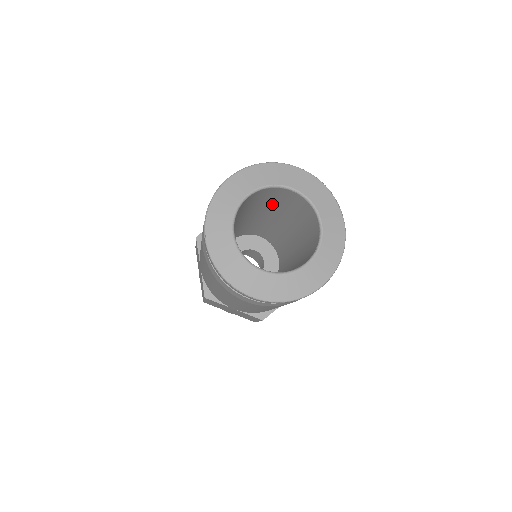
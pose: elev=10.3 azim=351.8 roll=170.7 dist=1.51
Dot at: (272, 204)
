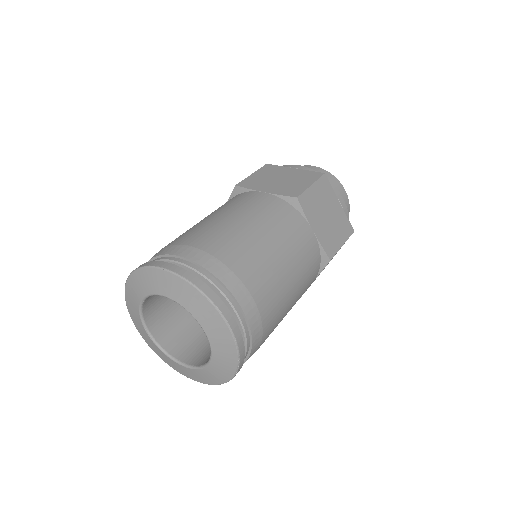
Dot at: occluded
